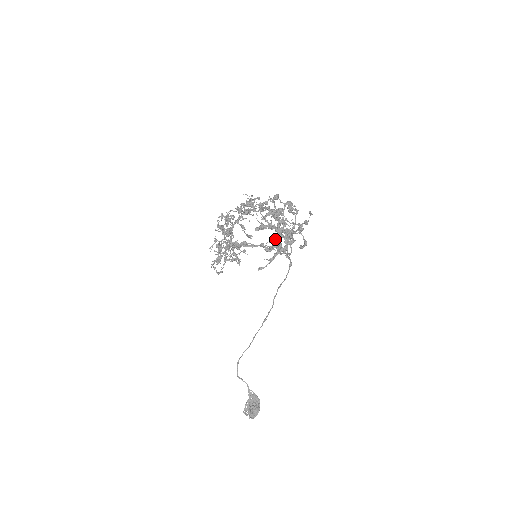
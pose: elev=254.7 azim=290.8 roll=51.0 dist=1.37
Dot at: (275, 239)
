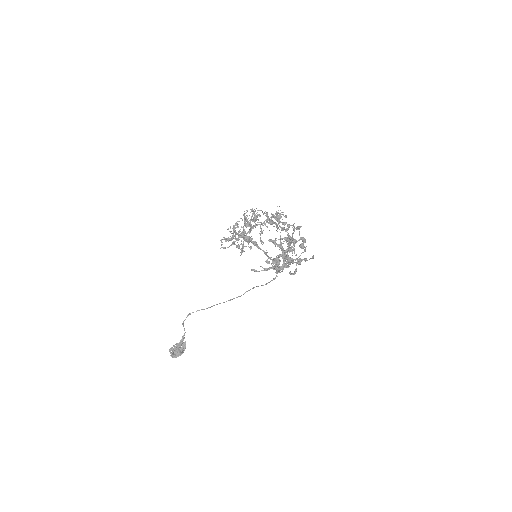
Dot at: (278, 258)
